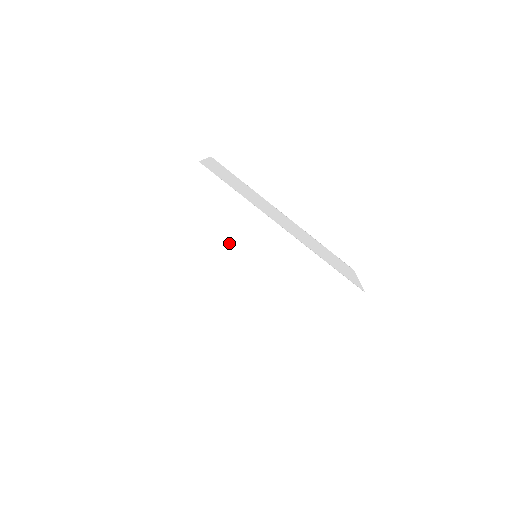
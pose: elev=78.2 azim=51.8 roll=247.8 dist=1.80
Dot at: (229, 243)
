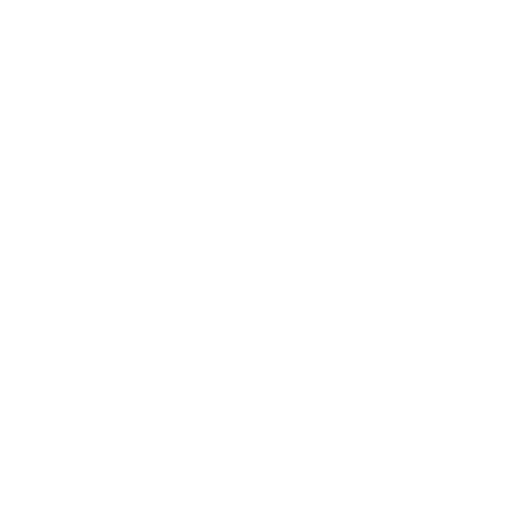
Dot at: (236, 215)
